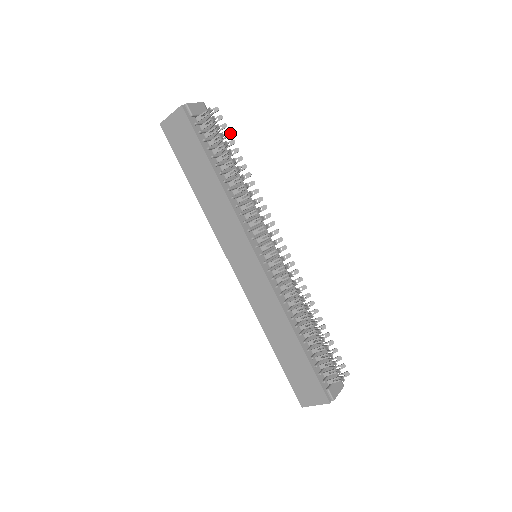
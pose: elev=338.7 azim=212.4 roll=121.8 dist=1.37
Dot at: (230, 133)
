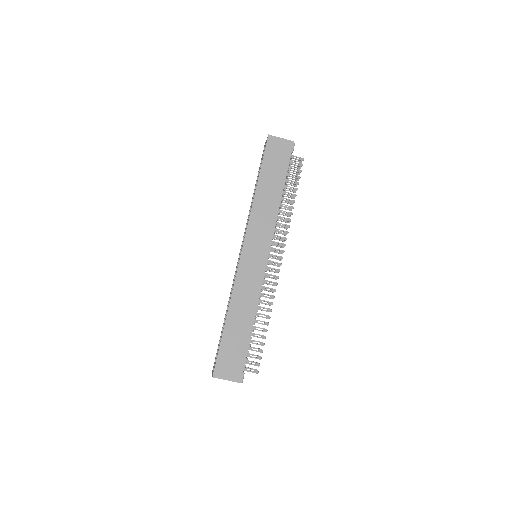
Dot at: (298, 180)
